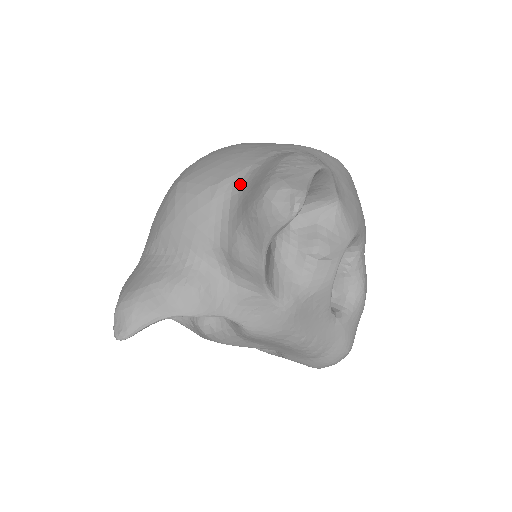
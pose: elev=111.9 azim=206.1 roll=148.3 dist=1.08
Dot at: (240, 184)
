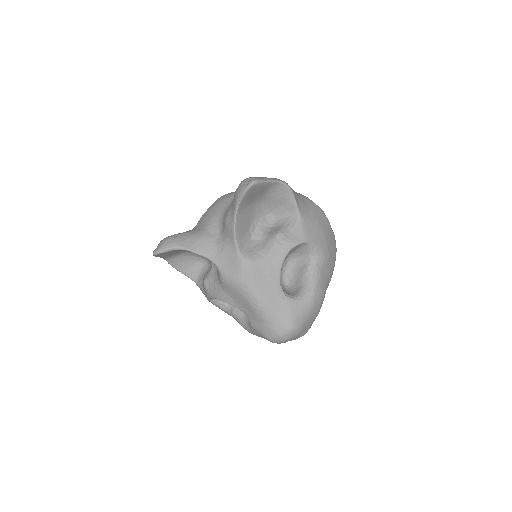
Dot at: occluded
